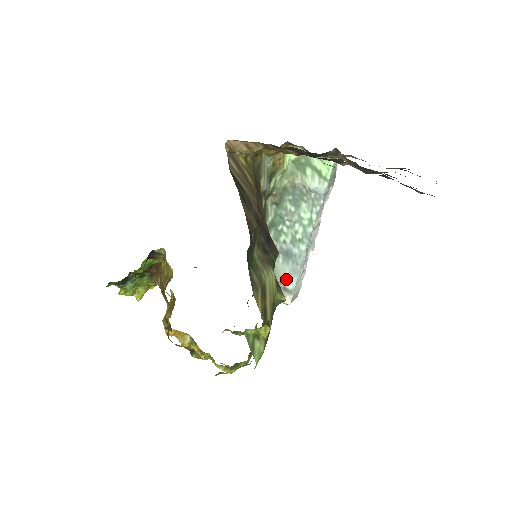
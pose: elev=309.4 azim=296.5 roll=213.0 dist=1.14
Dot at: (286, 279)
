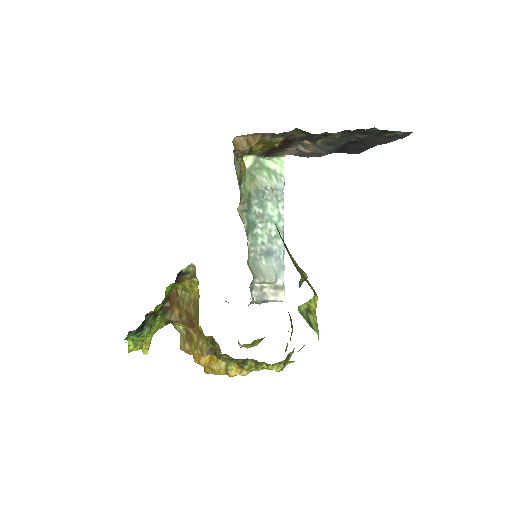
Dot at: (275, 277)
